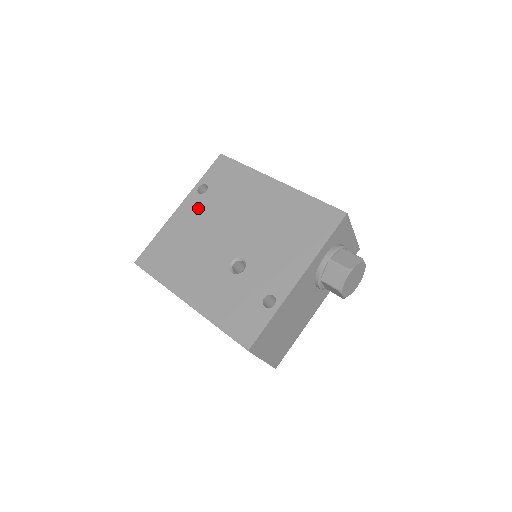
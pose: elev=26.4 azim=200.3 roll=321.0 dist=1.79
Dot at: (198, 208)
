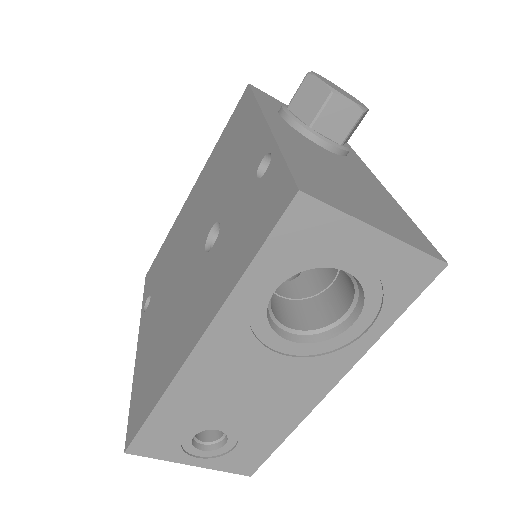
Dot at: (151, 311)
